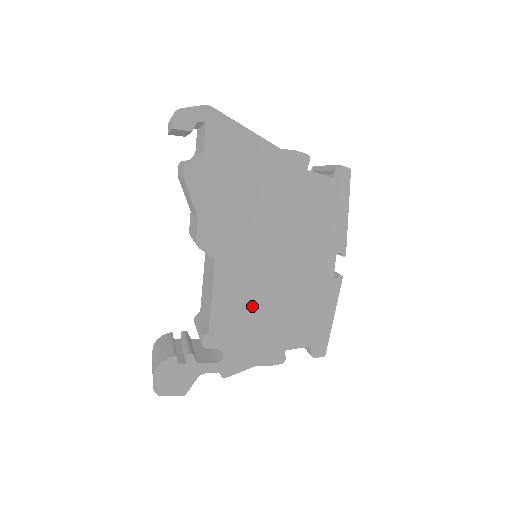
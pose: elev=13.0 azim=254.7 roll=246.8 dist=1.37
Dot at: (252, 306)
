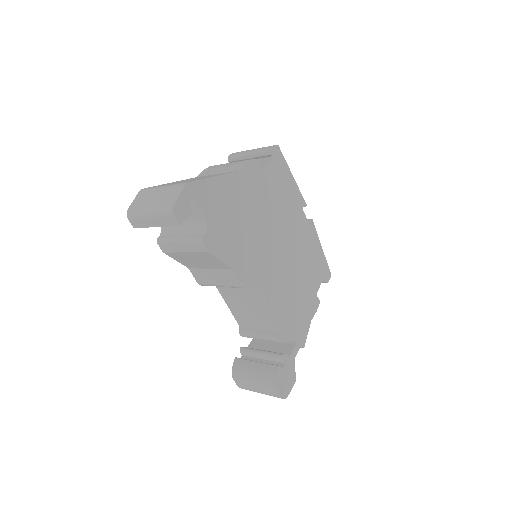
Dot at: (290, 290)
